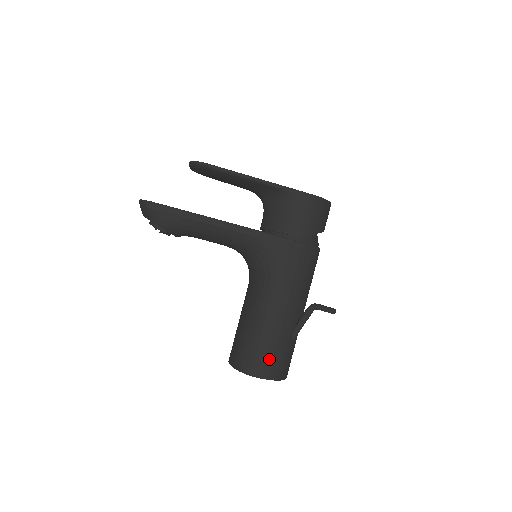
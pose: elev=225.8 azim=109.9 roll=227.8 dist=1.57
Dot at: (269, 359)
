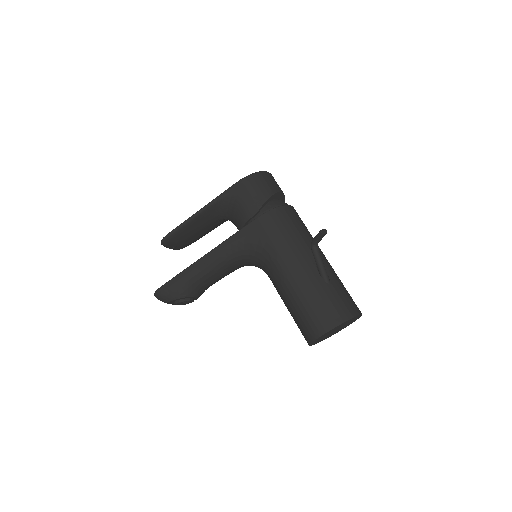
Dot at: (318, 313)
